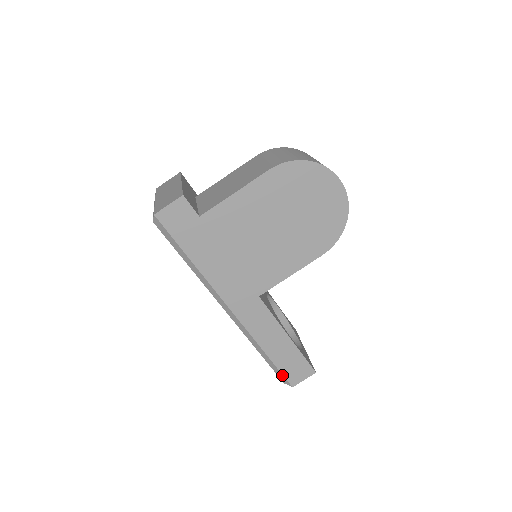
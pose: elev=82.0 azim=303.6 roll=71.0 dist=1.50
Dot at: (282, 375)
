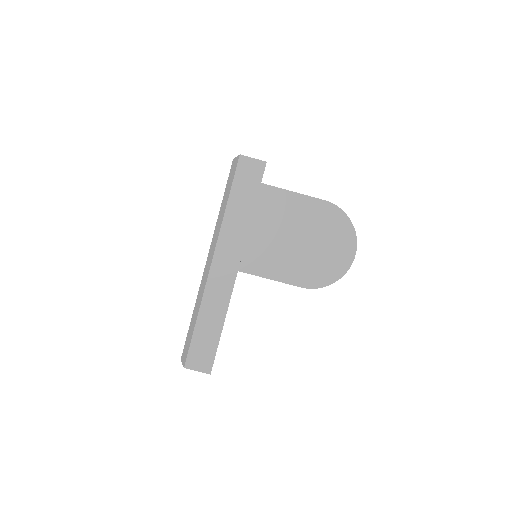
Dot at: (188, 349)
